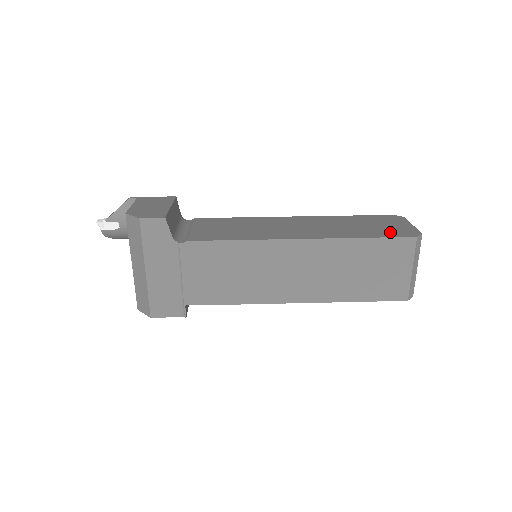
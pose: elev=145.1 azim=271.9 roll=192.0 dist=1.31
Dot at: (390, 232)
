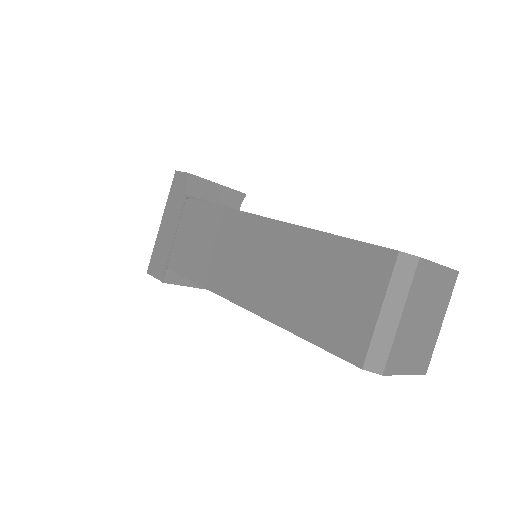
Dot at: occluded
